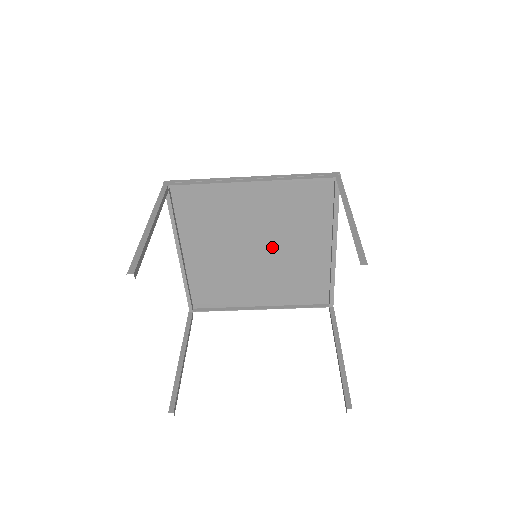
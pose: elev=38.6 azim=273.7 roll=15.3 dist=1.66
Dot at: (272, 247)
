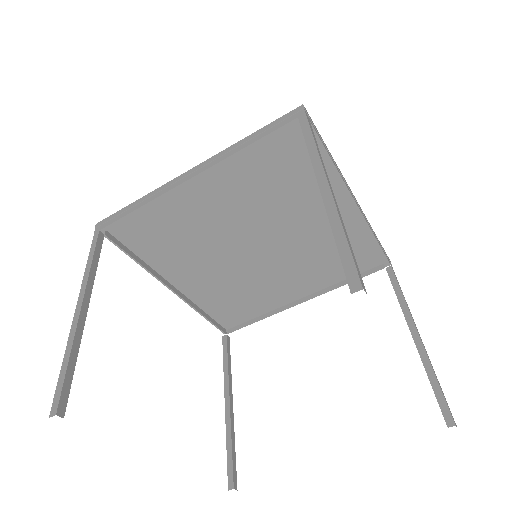
Dot at: (271, 235)
